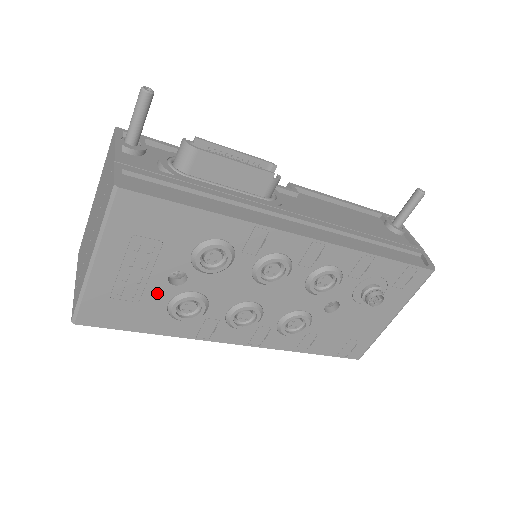
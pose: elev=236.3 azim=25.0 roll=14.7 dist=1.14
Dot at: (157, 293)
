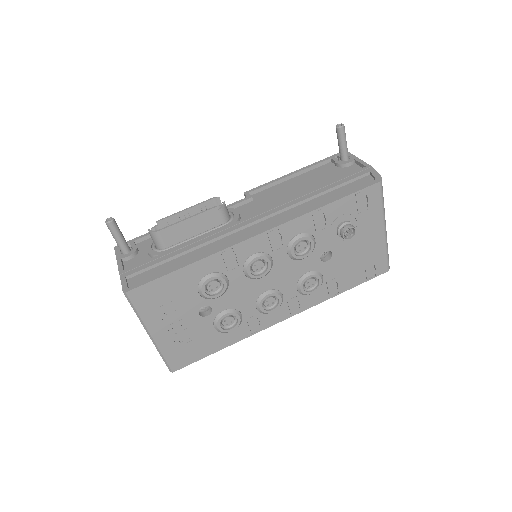
Dot at: (202, 327)
